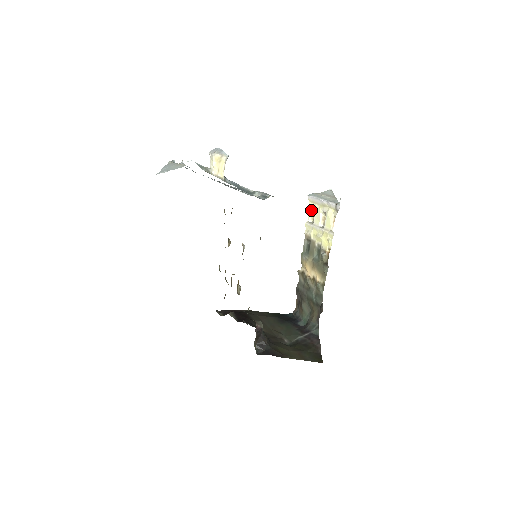
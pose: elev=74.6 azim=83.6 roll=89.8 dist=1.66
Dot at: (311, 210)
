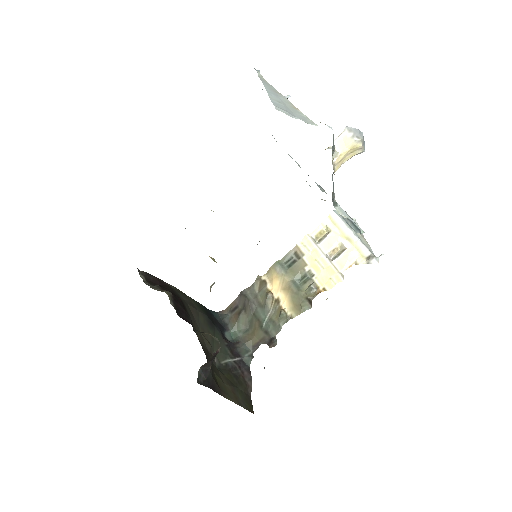
Dot at: (323, 227)
